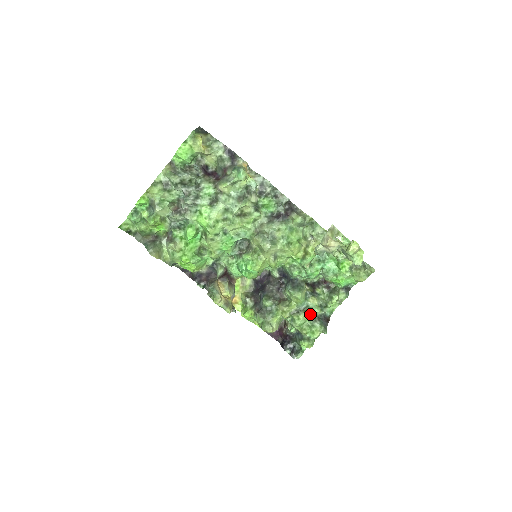
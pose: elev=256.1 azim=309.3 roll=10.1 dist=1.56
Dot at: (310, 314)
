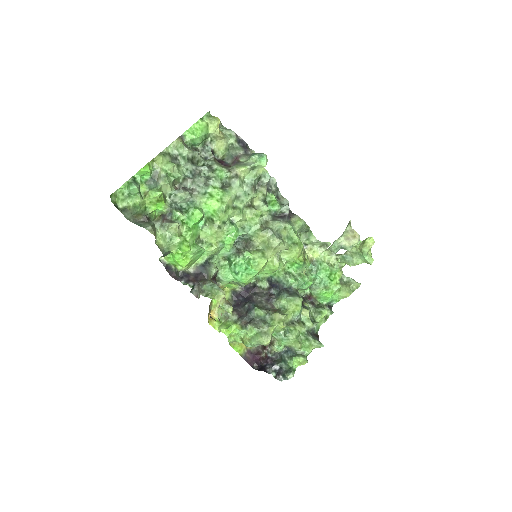
Dot at: (303, 327)
